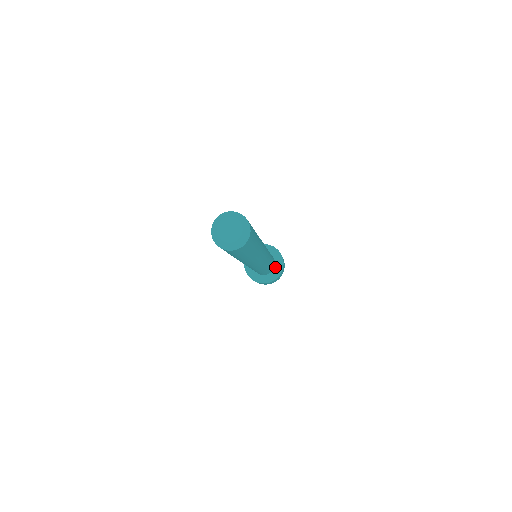
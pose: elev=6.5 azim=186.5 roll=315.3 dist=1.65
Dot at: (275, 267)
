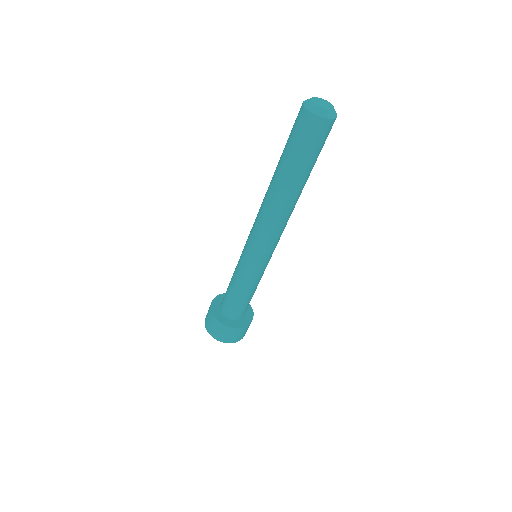
Dot at: (244, 316)
